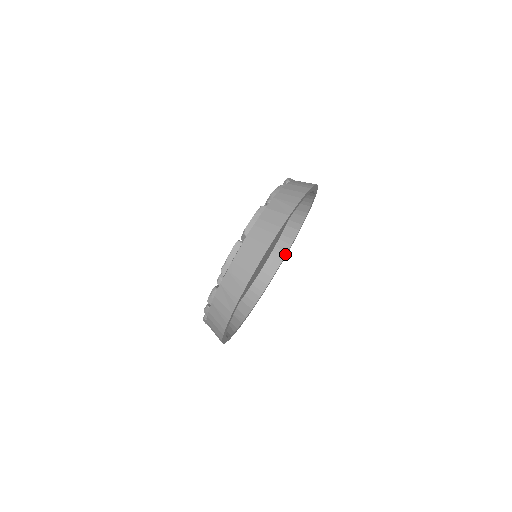
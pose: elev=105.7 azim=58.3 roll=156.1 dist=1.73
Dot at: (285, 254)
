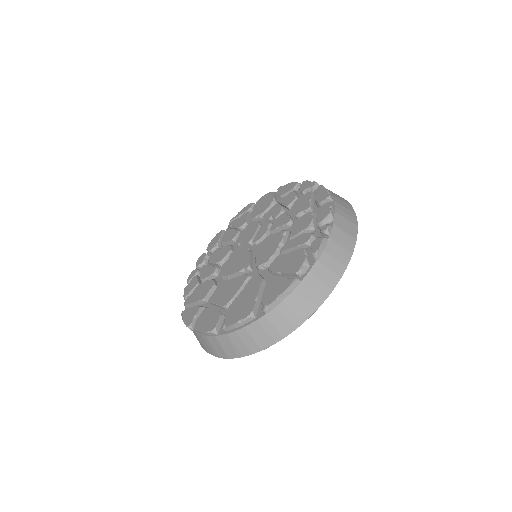
Dot at: occluded
